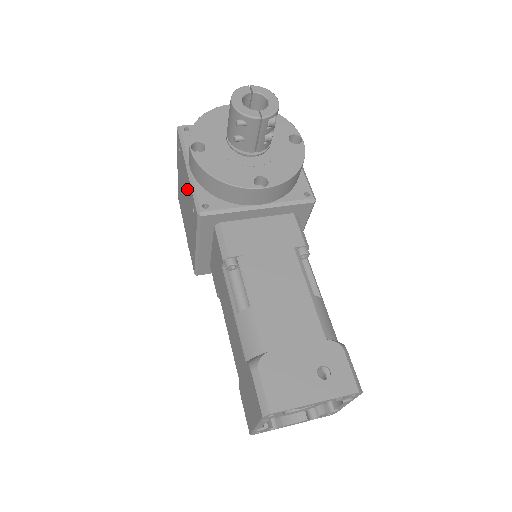
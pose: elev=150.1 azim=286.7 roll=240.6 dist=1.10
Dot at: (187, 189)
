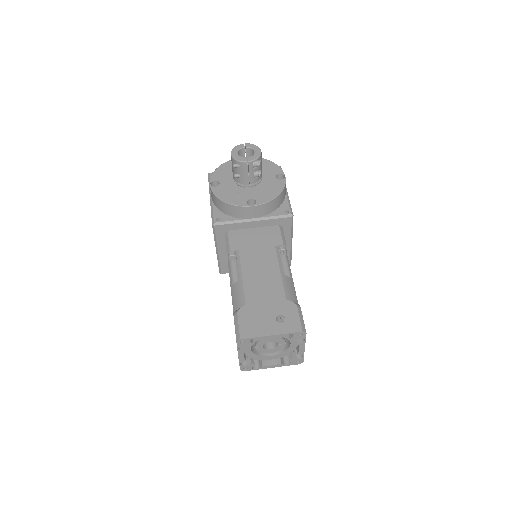
Dot at: occluded
